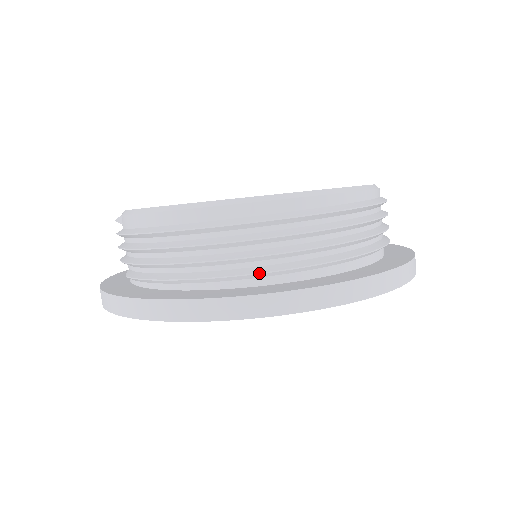
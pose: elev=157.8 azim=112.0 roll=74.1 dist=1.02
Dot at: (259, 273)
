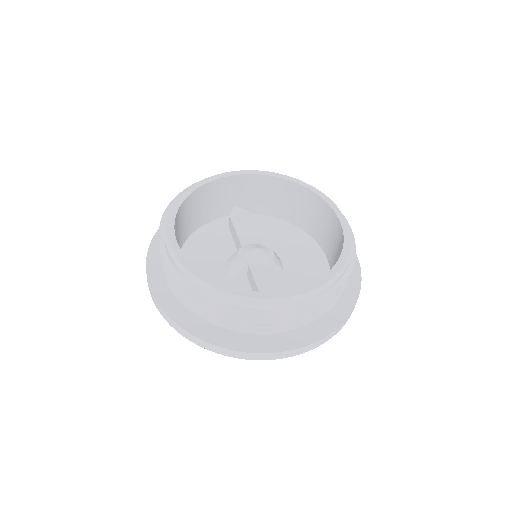
Dot at: occluded
